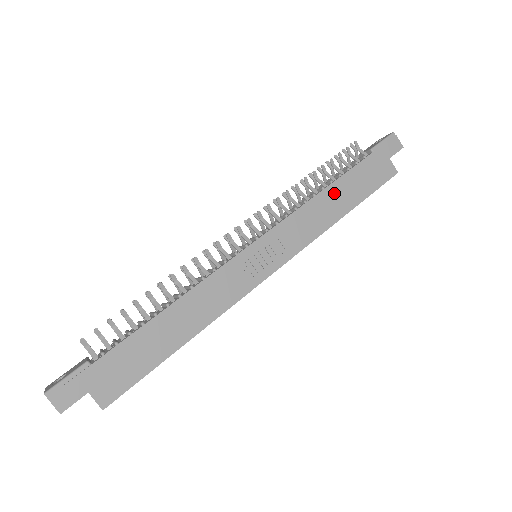
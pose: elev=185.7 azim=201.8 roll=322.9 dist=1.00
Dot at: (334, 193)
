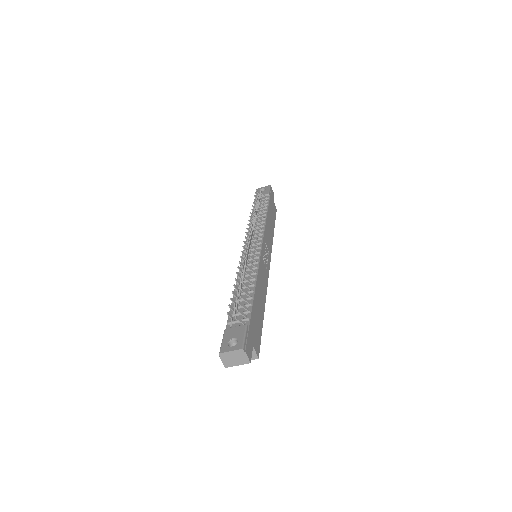
Dot at: (269, 218)
